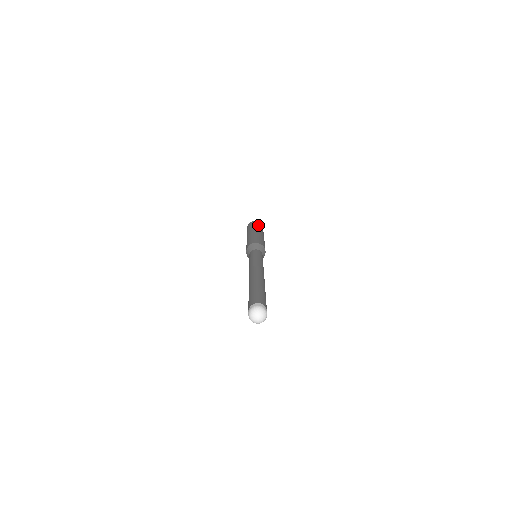
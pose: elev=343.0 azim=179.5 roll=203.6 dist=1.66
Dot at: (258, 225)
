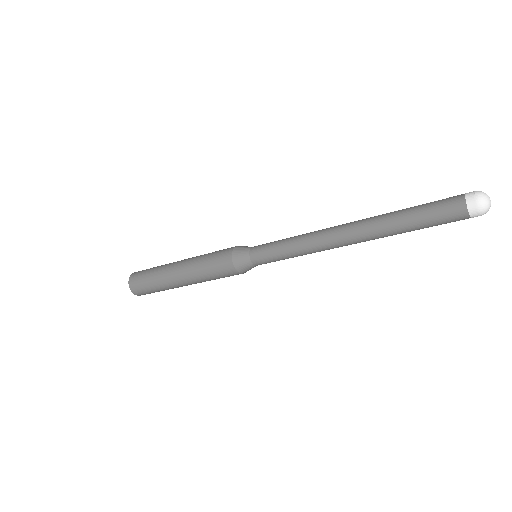
Dot at: occluded
